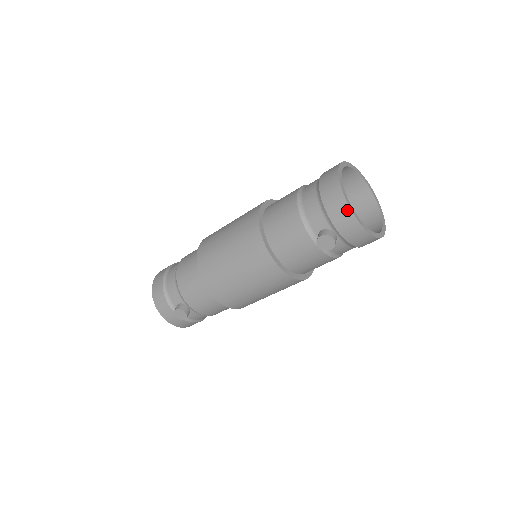
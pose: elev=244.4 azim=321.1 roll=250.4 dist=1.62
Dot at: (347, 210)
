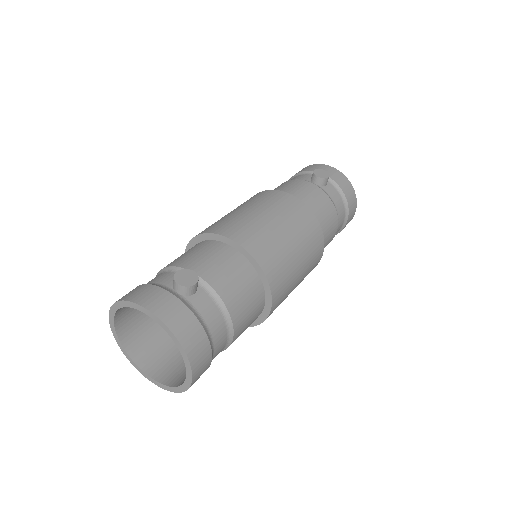
Dot at: (320, 165)
